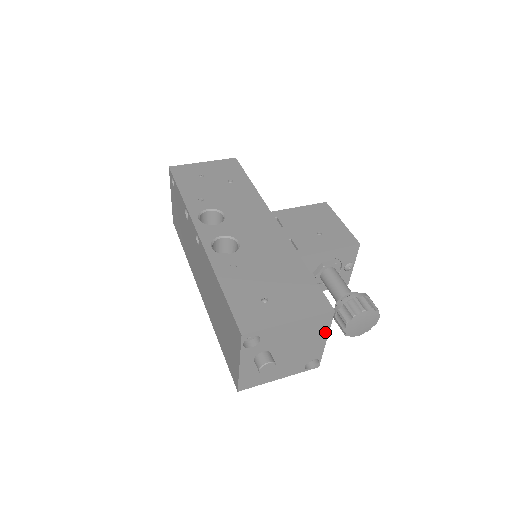
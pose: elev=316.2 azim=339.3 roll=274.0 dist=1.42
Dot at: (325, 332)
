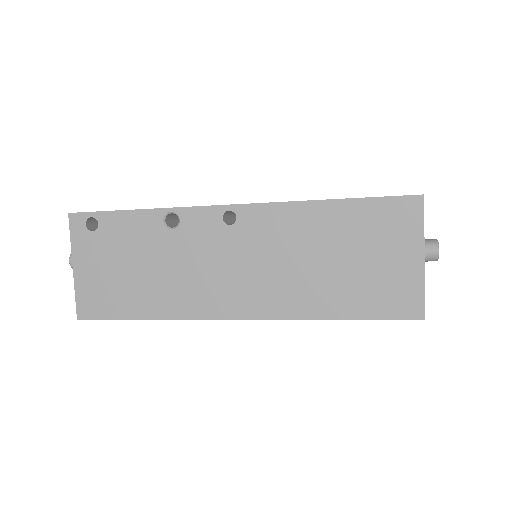
Dot at: occluded
